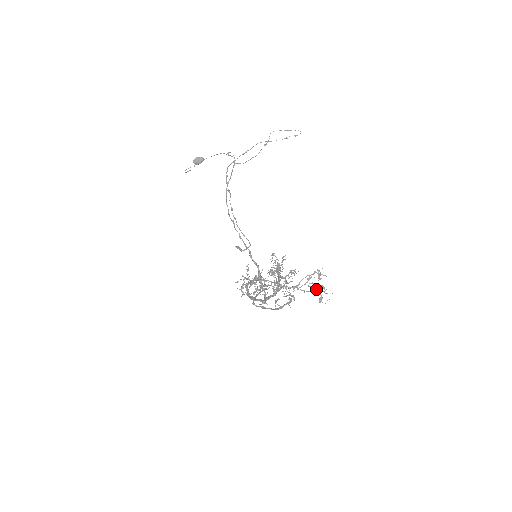
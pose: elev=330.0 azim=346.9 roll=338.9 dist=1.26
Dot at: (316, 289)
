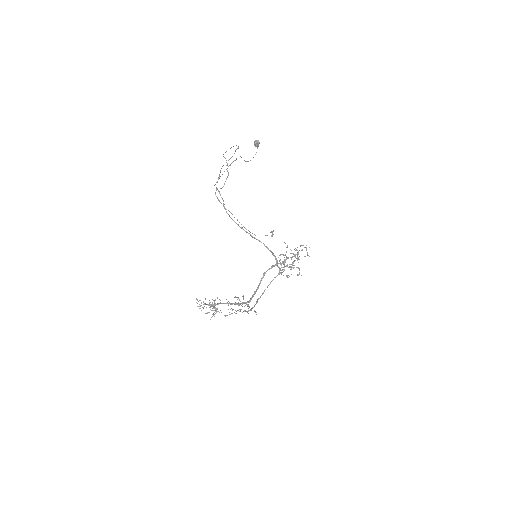
Dot at: (247, 305)
